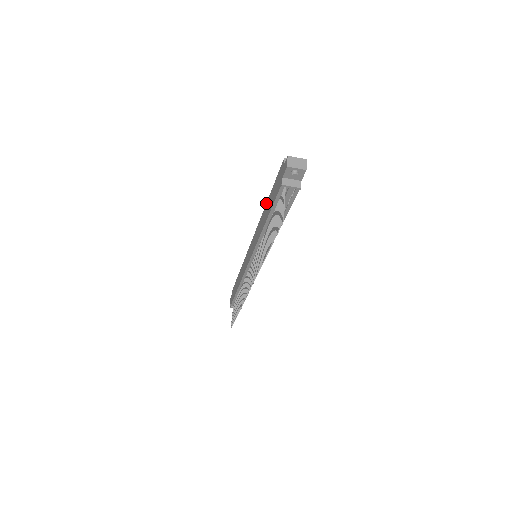
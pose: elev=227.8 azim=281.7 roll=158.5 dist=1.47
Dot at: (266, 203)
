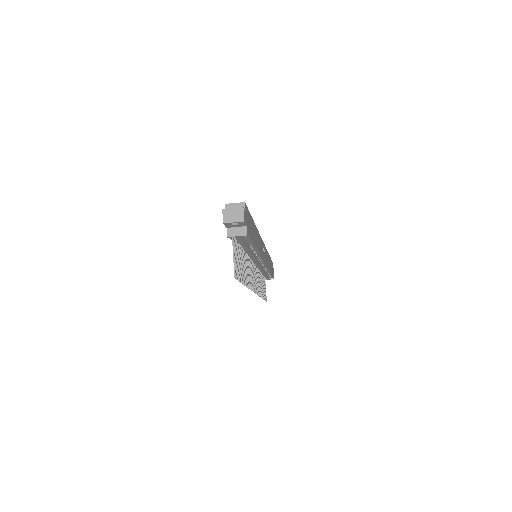
Dot at: occluded
